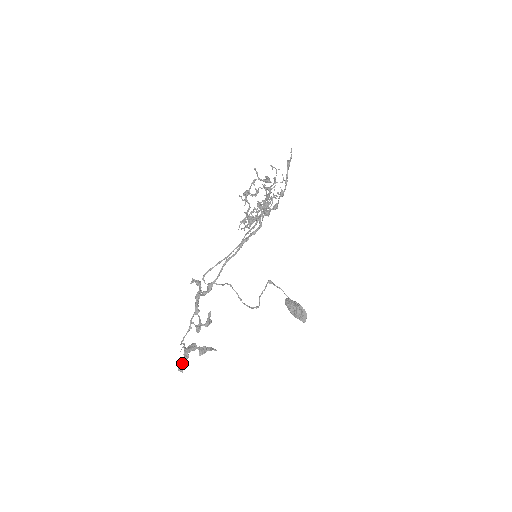
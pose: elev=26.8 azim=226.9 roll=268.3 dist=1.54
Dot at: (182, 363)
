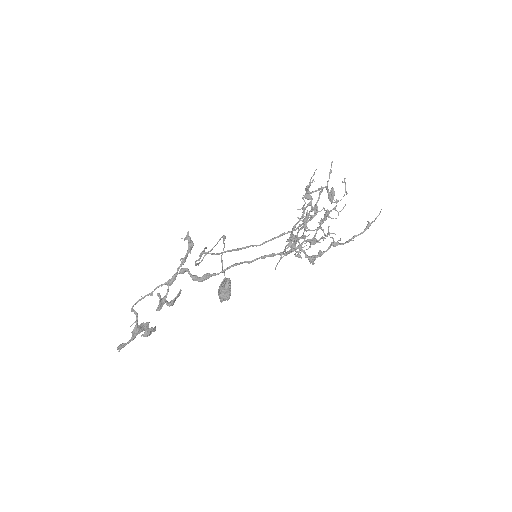
Dot at: (126, 343)
